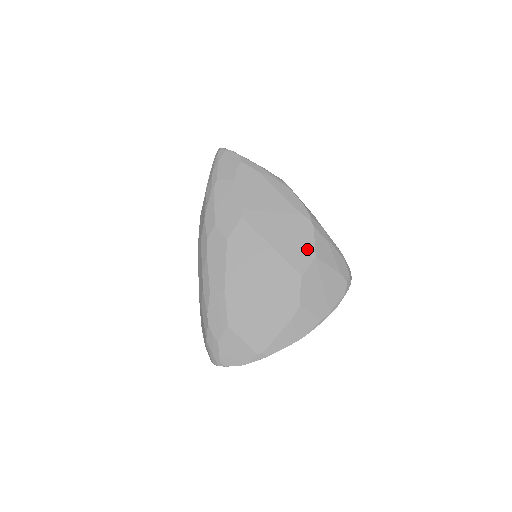
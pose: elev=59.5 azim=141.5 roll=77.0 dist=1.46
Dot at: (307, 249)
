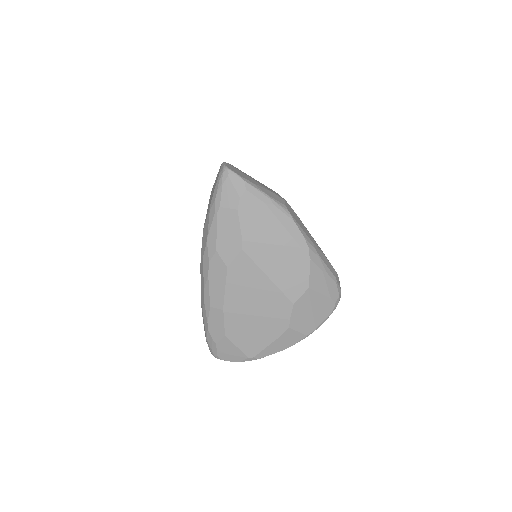
Dot at: (301, 281)
